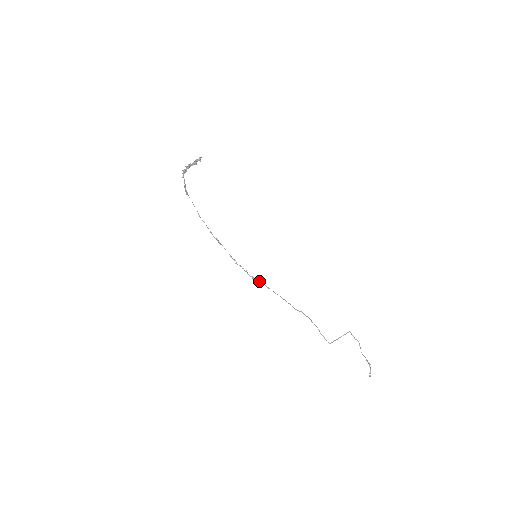
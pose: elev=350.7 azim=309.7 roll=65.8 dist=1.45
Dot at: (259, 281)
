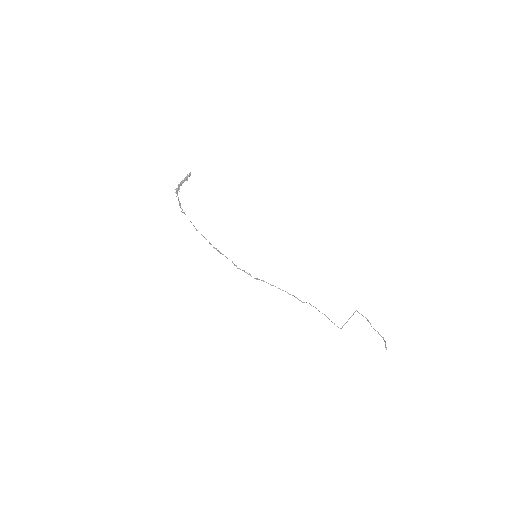
Dot at: (263, 281)
